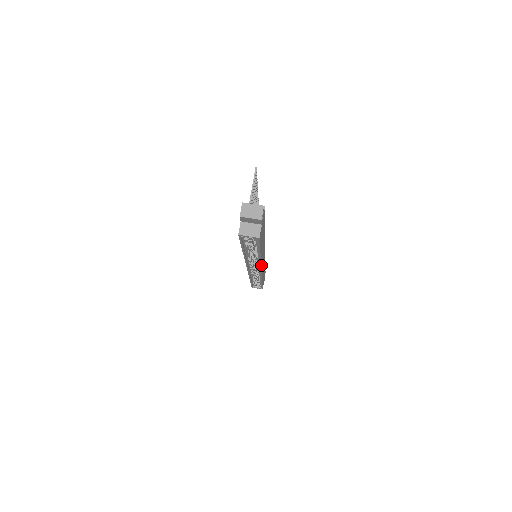
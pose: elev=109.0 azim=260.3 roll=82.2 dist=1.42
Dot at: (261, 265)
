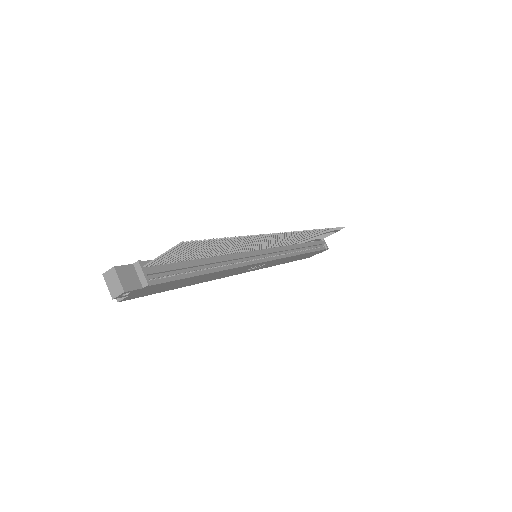
Dot at: (227, 276)
